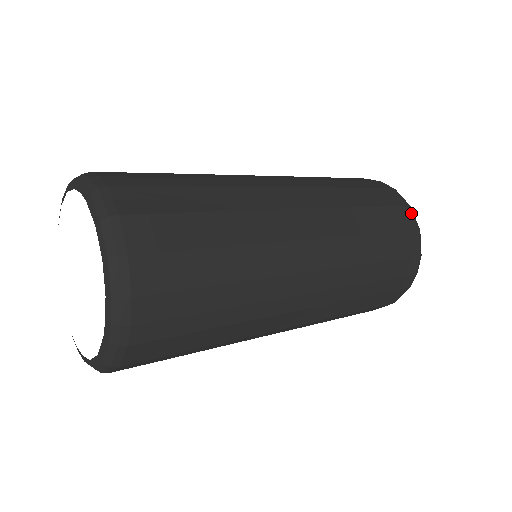
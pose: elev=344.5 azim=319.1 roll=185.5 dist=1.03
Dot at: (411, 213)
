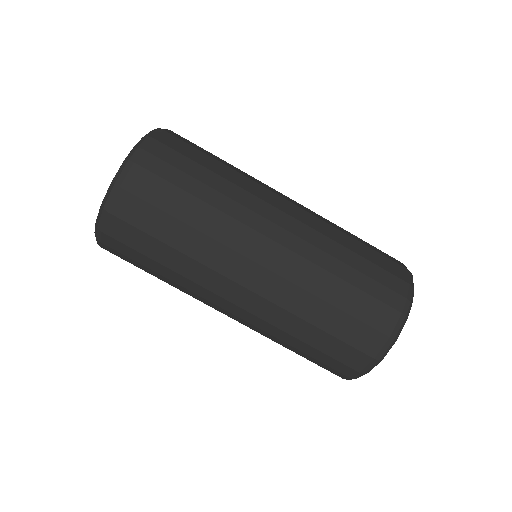
Dot at: (385, 343)
